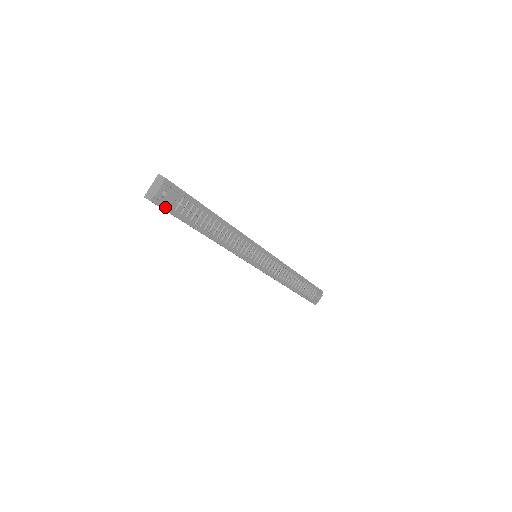
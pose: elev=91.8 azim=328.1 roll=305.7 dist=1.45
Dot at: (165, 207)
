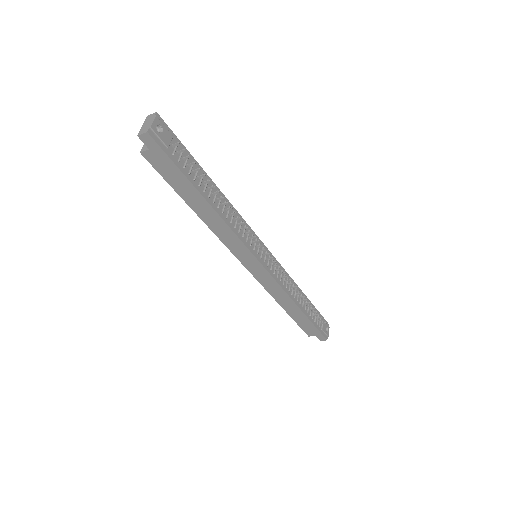
Dot at: (162, 147)
